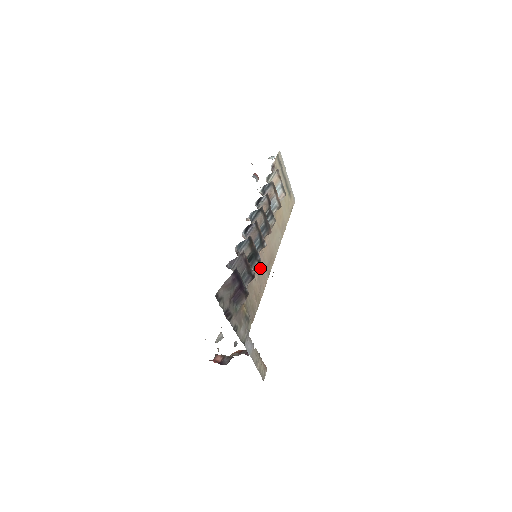
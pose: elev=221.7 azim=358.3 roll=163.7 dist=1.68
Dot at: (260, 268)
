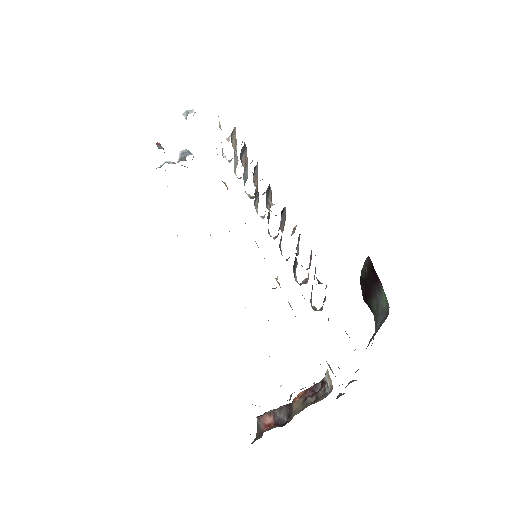
Dot at: occluded
